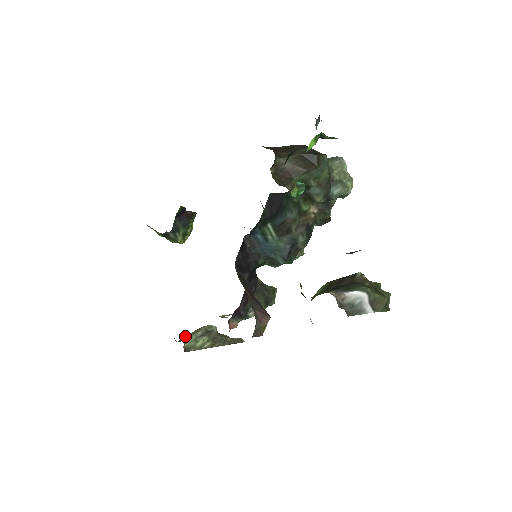
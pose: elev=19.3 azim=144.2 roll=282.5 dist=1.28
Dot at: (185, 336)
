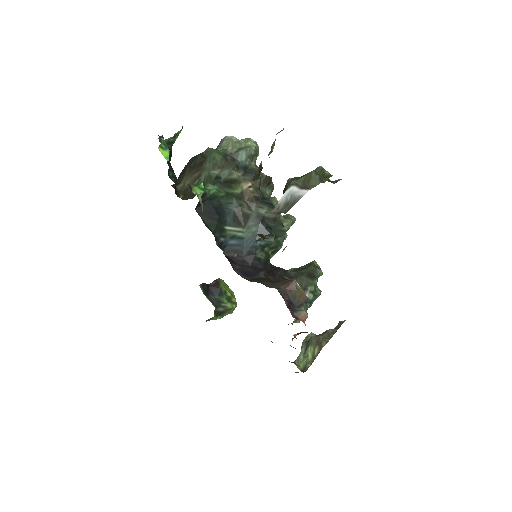
Dot at: (294, 362)
